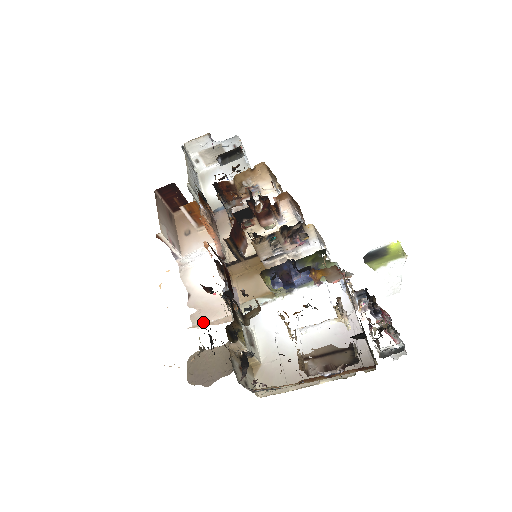
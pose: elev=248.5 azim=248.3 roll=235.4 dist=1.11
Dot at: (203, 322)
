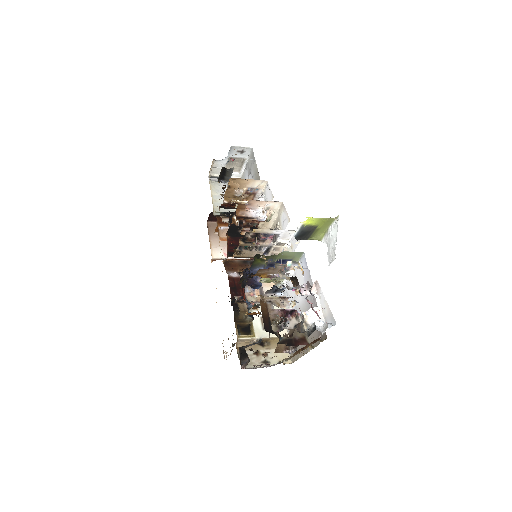
Dot at: occluded
